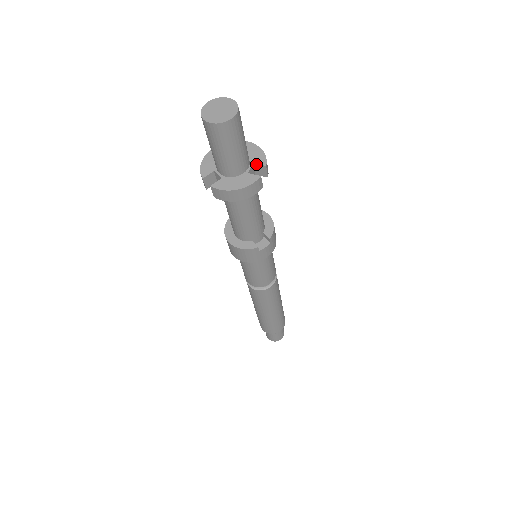
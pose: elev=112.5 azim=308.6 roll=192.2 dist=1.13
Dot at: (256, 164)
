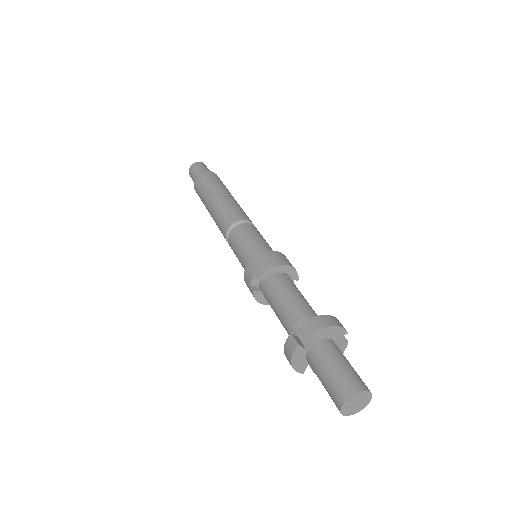
Dot at: (339, 337)
